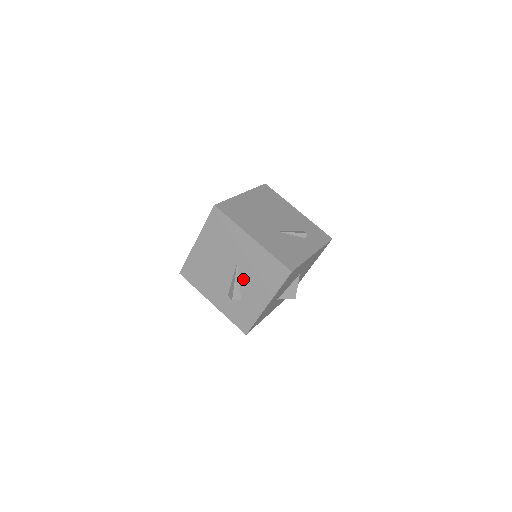
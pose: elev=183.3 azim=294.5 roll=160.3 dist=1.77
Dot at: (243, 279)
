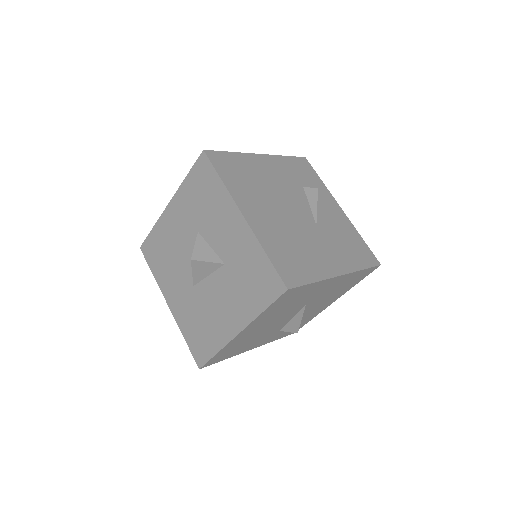
Dot at: (309, 309)
